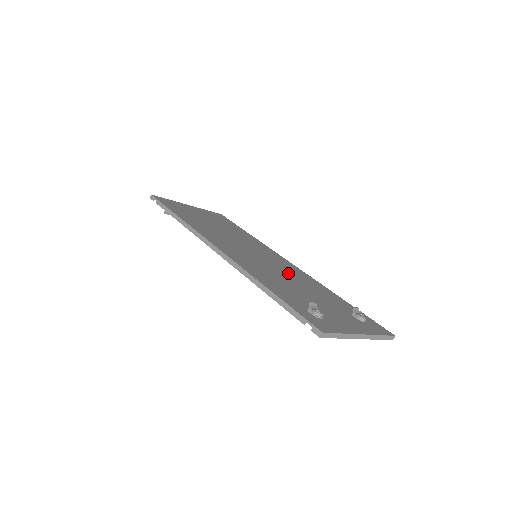
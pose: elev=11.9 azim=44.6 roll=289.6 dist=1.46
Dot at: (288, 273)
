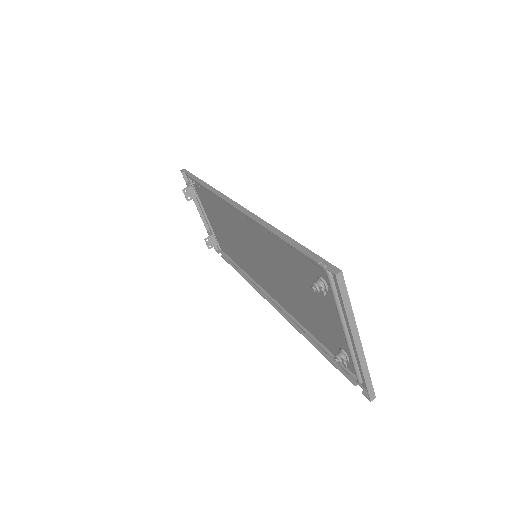
Dot at: (281, 285)
